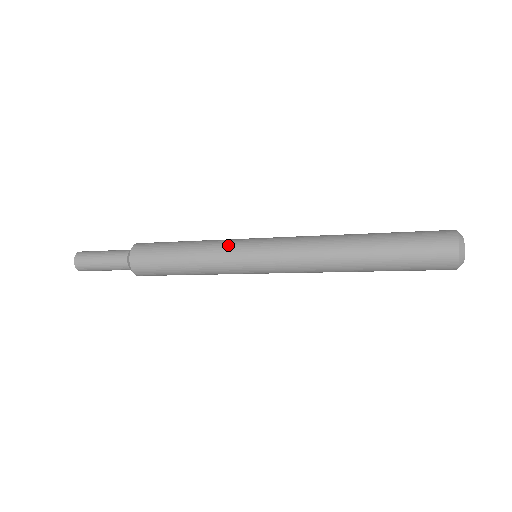
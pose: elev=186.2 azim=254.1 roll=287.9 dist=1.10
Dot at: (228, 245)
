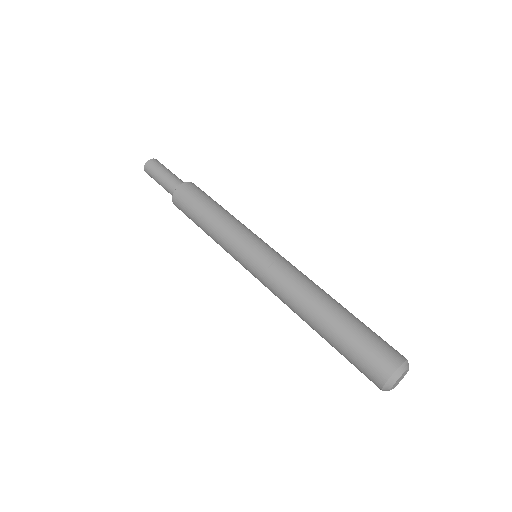
Dot at: (236, 237)
